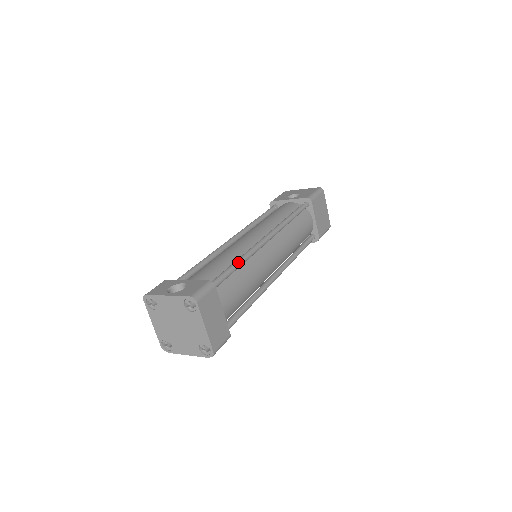
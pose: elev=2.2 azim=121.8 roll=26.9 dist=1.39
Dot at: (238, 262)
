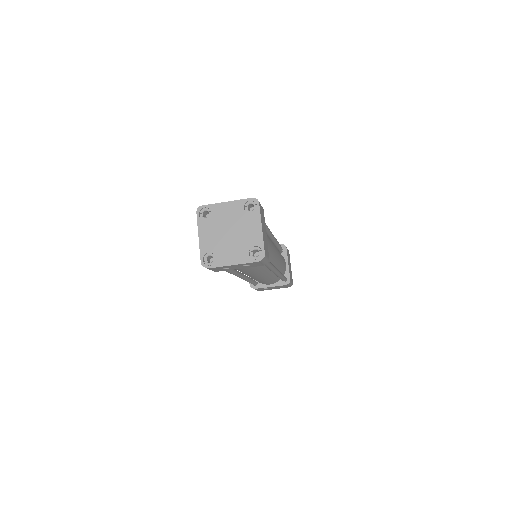
Dot at: occluded
